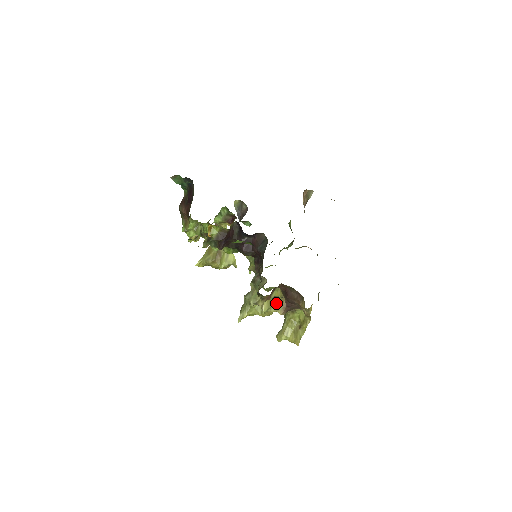
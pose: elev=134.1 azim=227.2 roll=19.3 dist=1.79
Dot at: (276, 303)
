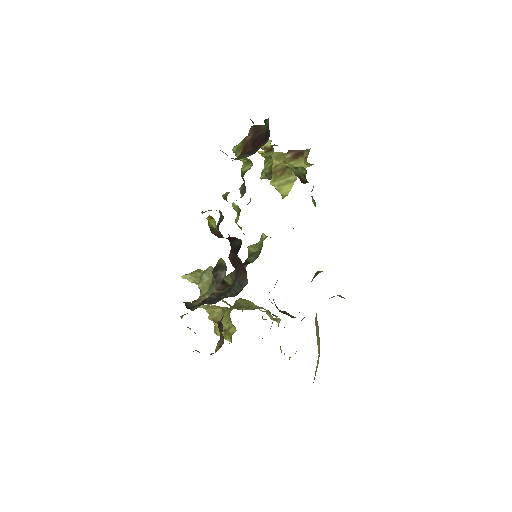
Dot at: (214, 310)
